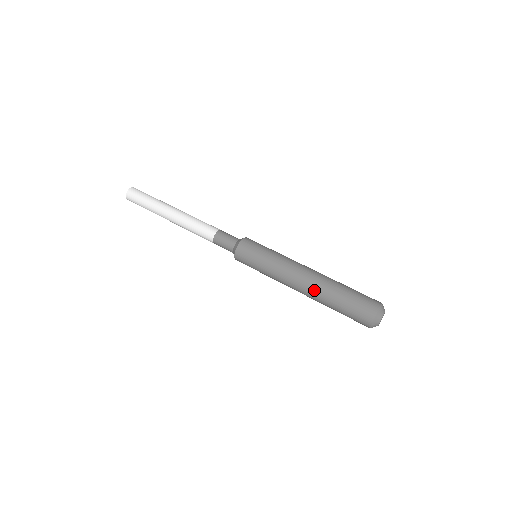
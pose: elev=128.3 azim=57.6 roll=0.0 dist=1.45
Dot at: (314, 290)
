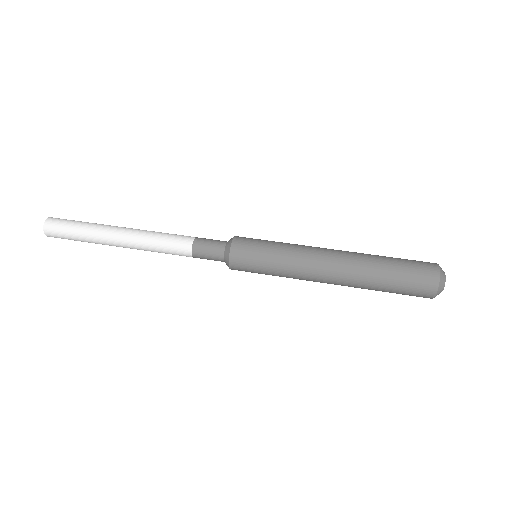
Dot at: (349, 285)
